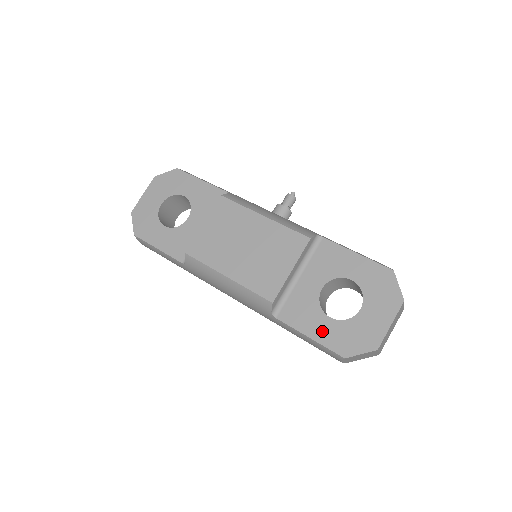
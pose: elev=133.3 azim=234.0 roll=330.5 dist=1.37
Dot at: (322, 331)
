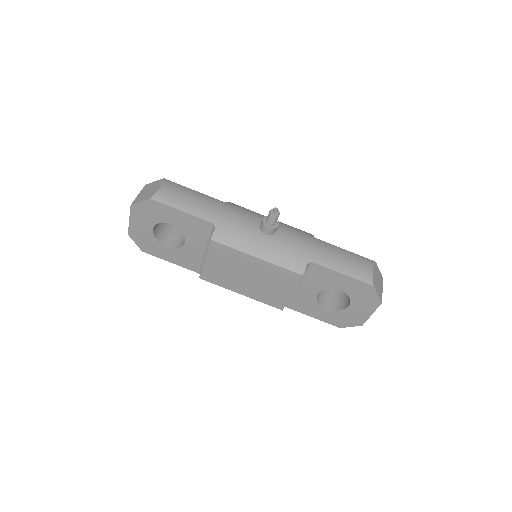
Dot at: (322, 315)
